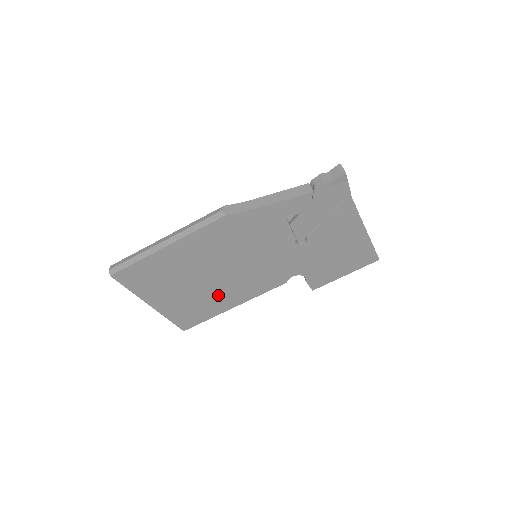
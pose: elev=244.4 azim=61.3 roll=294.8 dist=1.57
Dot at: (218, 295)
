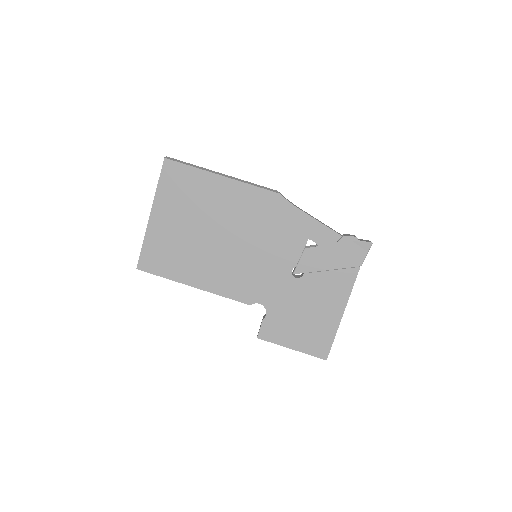
Dot at: (198, 260)
